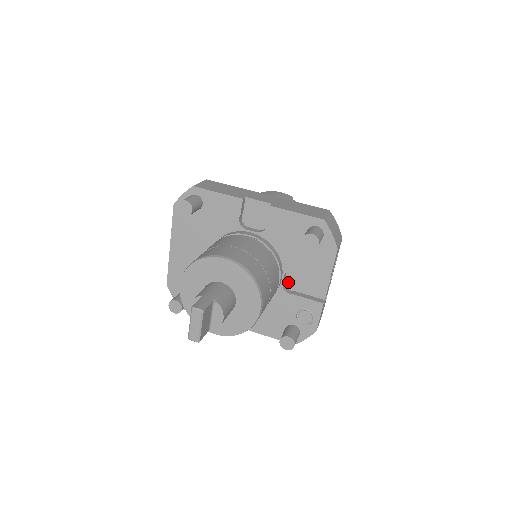
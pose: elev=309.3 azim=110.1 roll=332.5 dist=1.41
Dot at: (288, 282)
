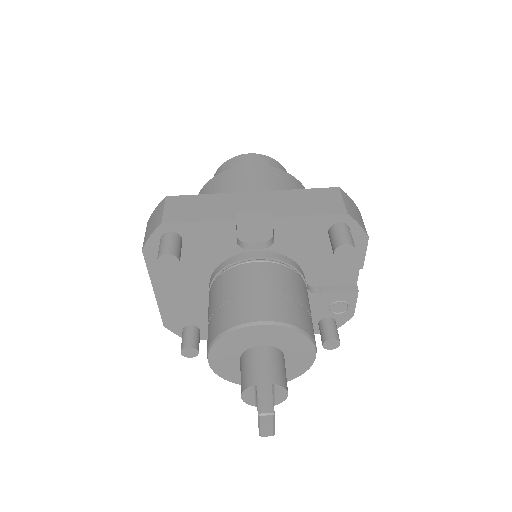
Dot at: (310, 280)
